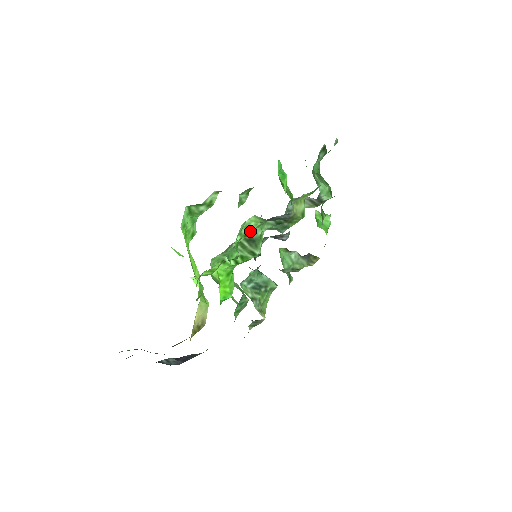
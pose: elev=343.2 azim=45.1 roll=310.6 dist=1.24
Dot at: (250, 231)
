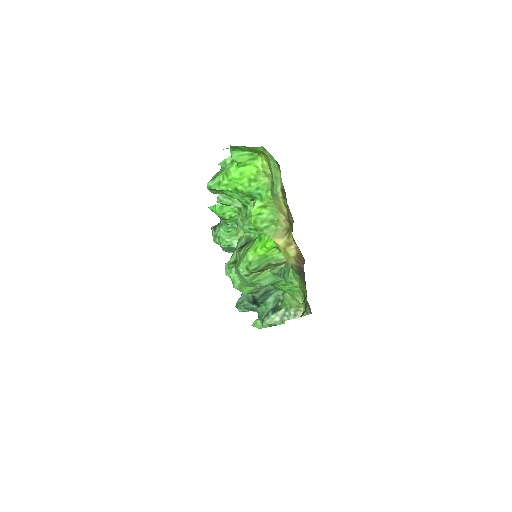
Dot at: (235, 259)
